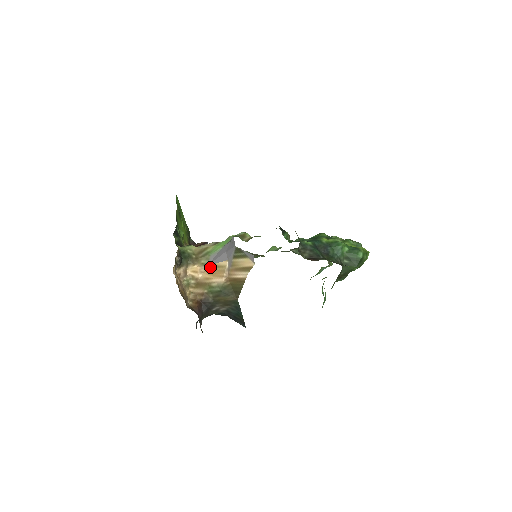
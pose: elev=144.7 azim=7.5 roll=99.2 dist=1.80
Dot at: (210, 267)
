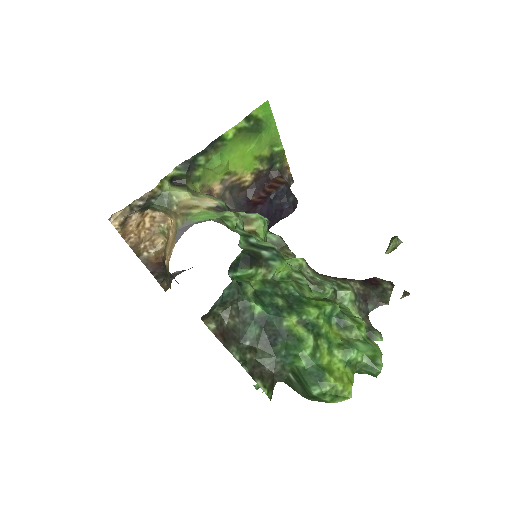
Dot at: (175, 234)
